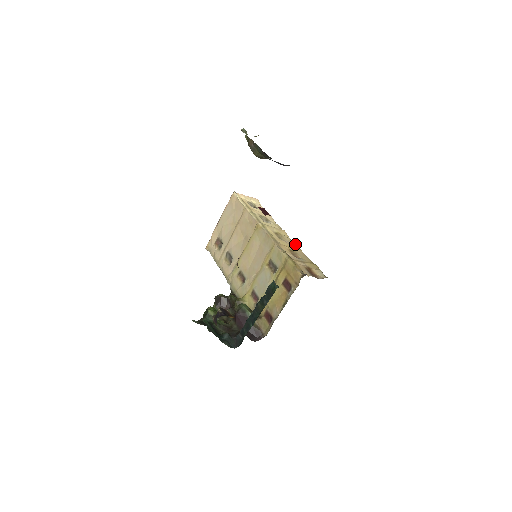
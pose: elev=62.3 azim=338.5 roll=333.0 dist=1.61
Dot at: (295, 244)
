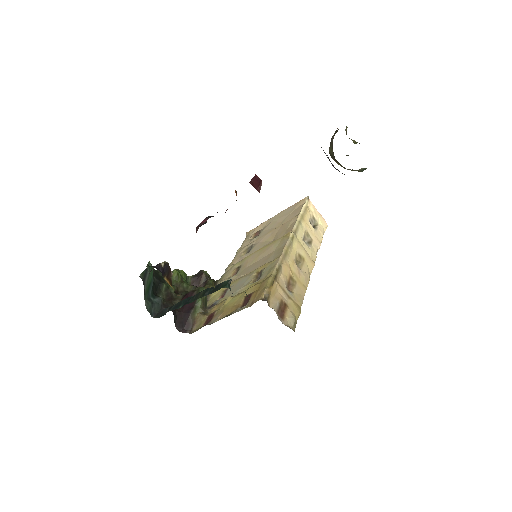
Dot at: (308, 281)
